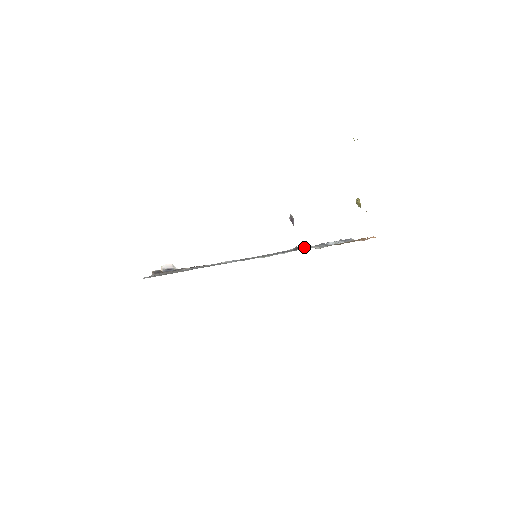
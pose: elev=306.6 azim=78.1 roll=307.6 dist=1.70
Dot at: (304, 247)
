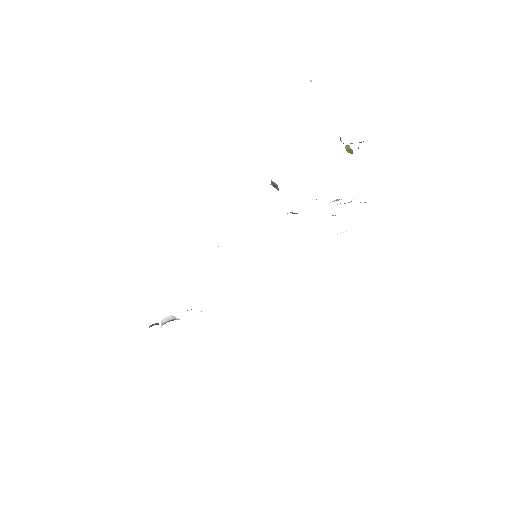
Dot at: occluded
